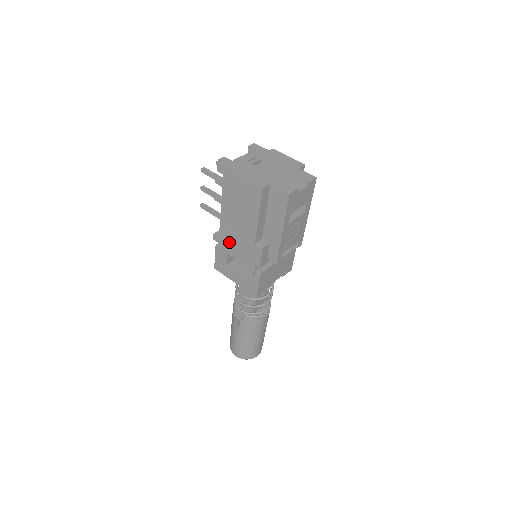
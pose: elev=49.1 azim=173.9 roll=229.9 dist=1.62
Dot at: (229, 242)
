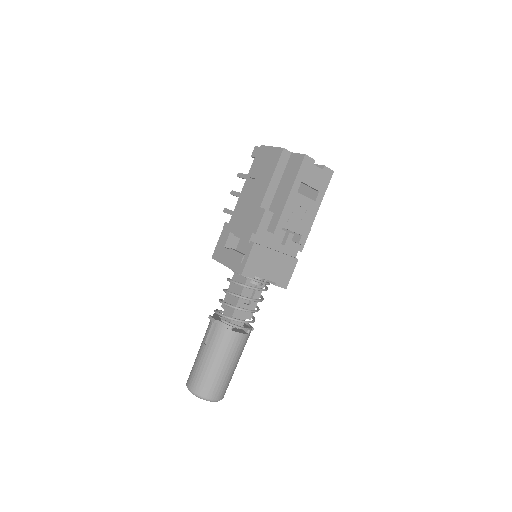
Dot at: (236, 218)
